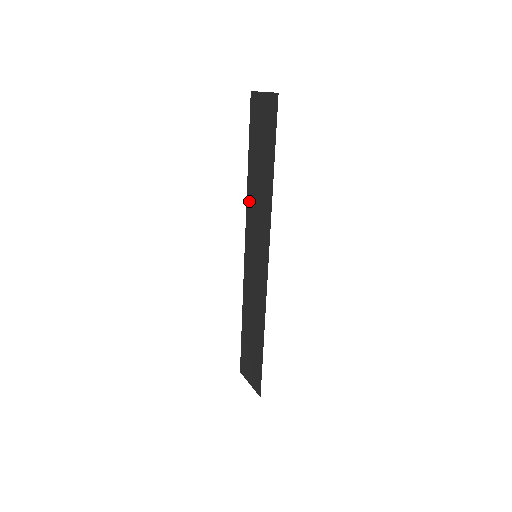
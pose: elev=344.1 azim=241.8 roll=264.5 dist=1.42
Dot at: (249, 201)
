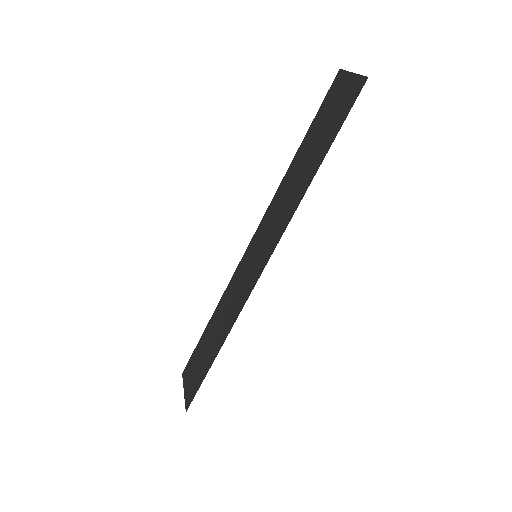
Dot at: (279, 192)
